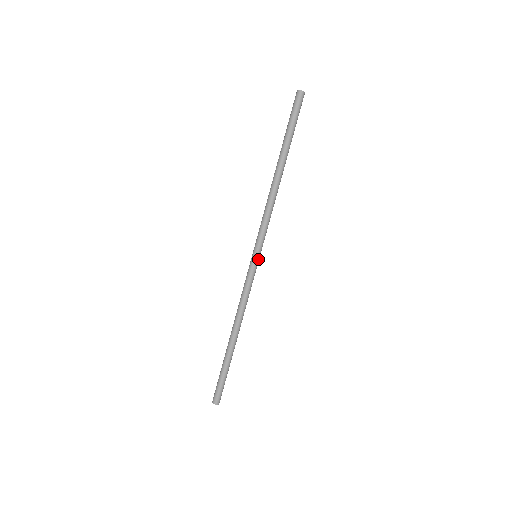
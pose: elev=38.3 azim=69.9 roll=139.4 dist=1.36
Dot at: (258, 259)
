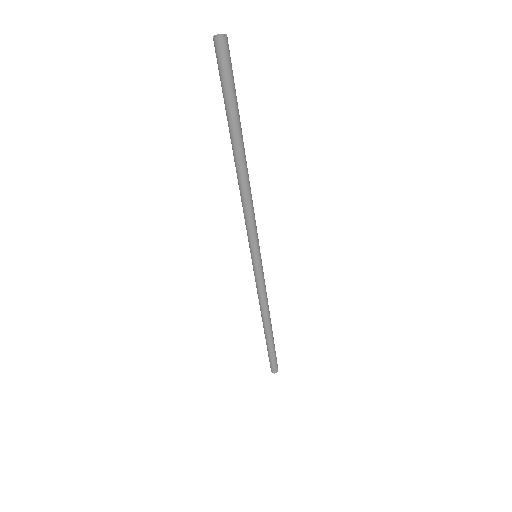
Dot at: (259, 260)
